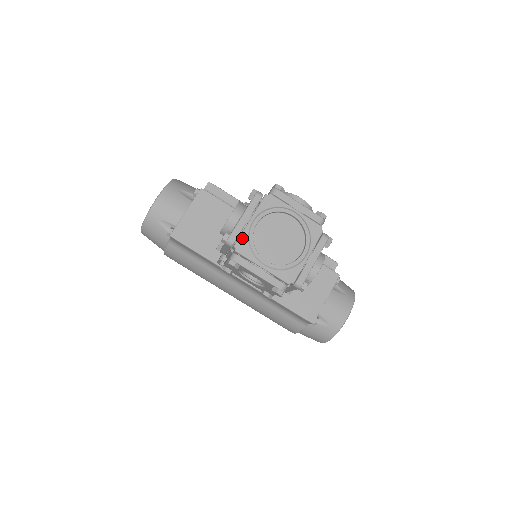
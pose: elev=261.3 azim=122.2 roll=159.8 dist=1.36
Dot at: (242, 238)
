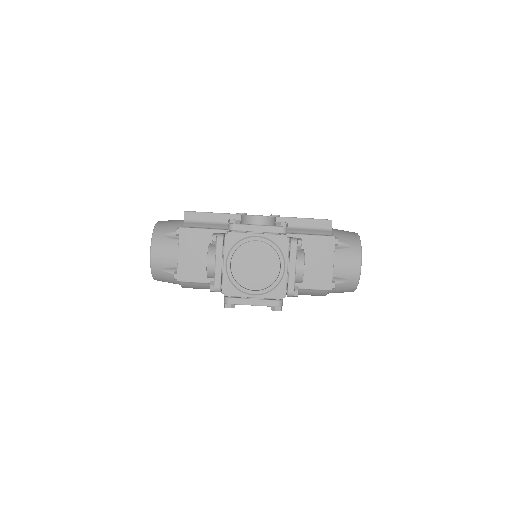
Dot at: (224, 283)
